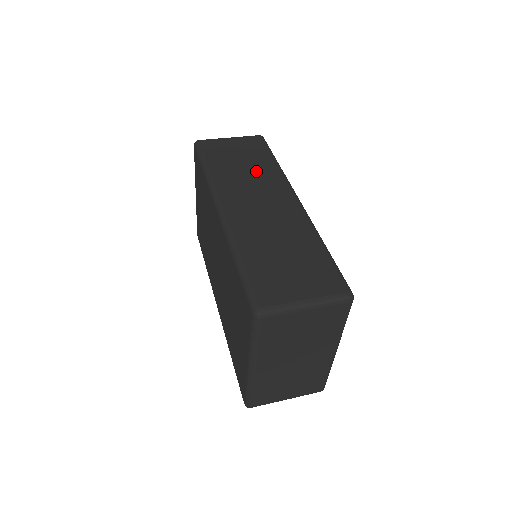
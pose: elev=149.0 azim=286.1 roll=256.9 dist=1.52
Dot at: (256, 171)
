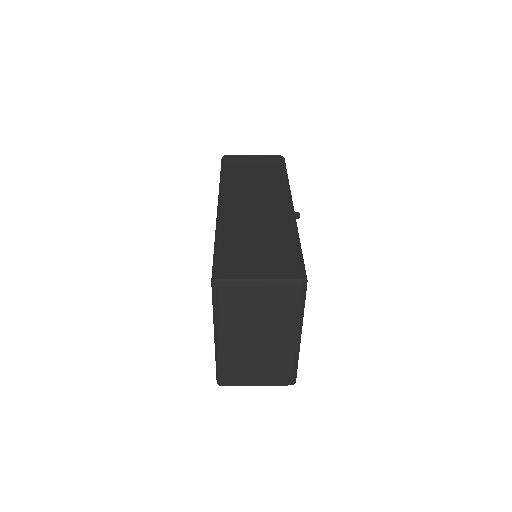
Dot at: (264, 180)
